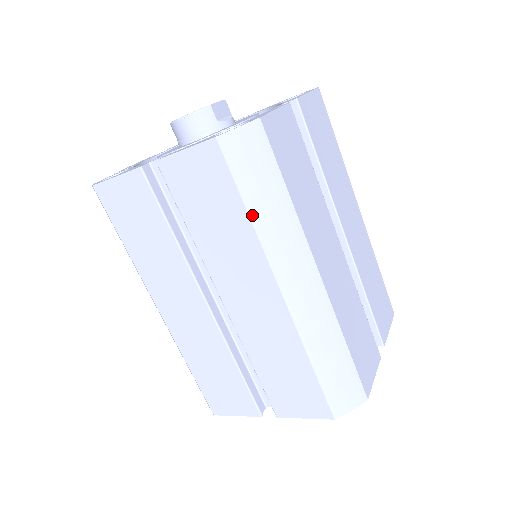
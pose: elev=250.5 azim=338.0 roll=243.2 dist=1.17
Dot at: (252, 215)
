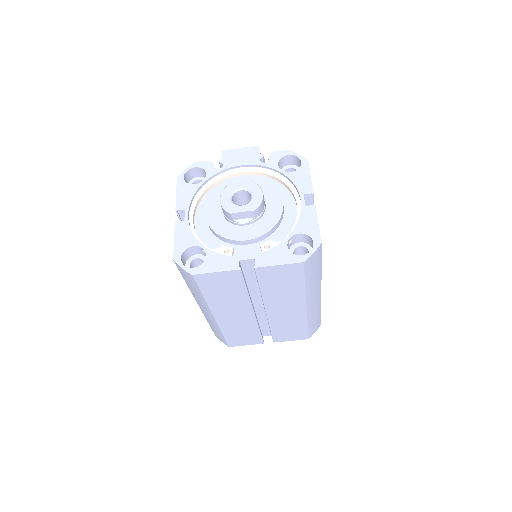
Dot at: (187, 284)
